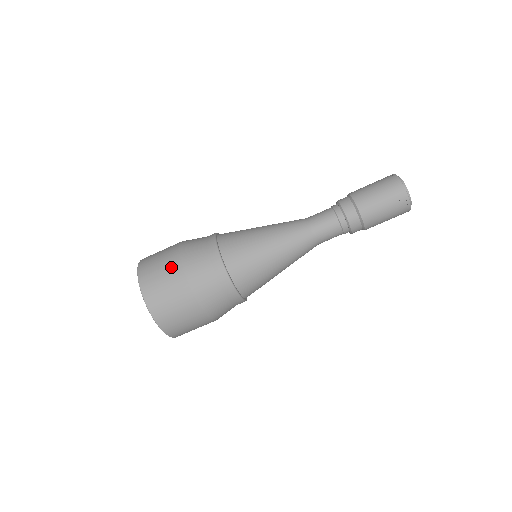
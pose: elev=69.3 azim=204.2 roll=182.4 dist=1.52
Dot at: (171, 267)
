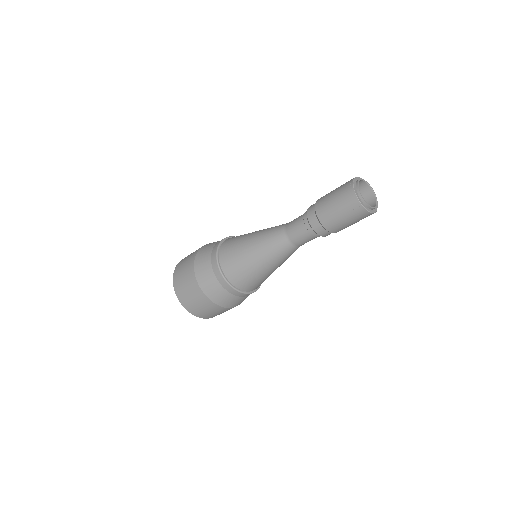
Dot at: (189, 272)
